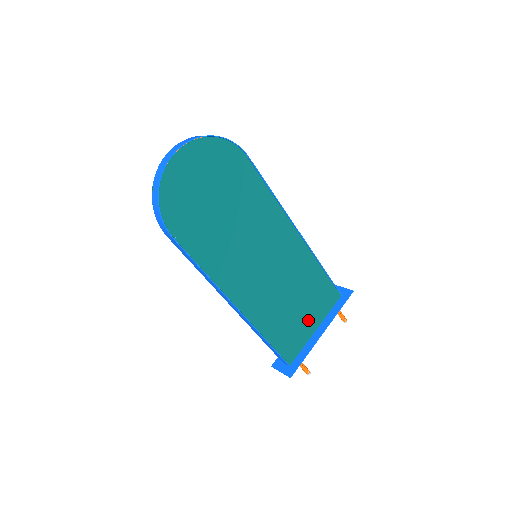
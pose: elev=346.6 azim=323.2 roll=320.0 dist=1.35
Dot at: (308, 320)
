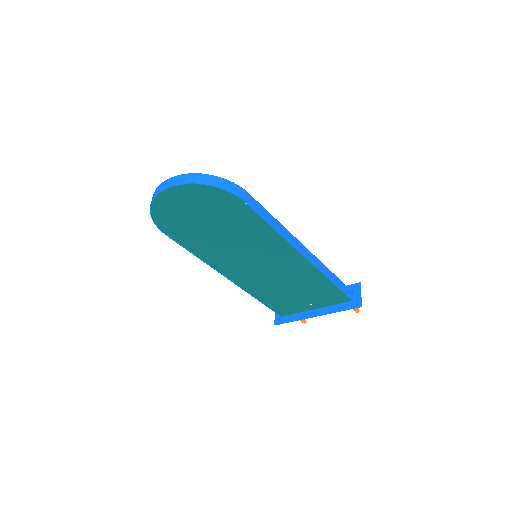
Dot at: (306, 302)
